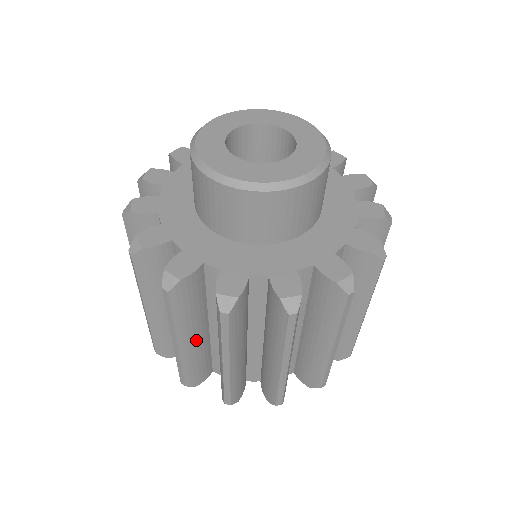
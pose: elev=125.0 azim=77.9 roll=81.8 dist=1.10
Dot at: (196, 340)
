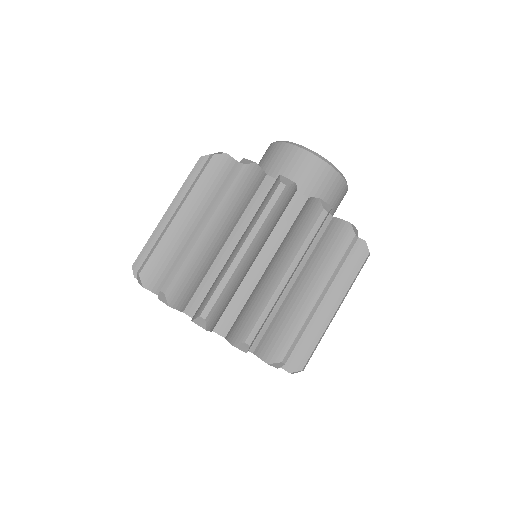
Dot at: occluded
